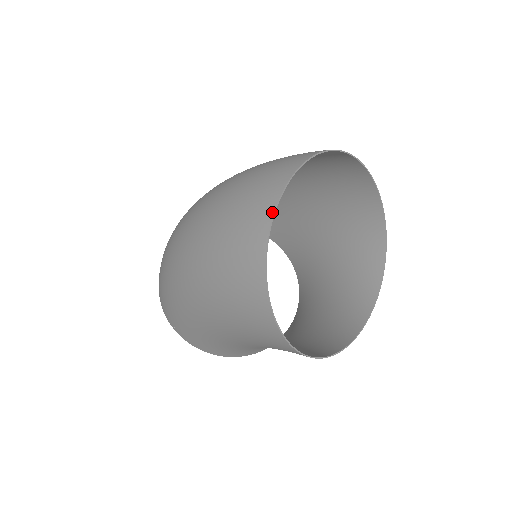
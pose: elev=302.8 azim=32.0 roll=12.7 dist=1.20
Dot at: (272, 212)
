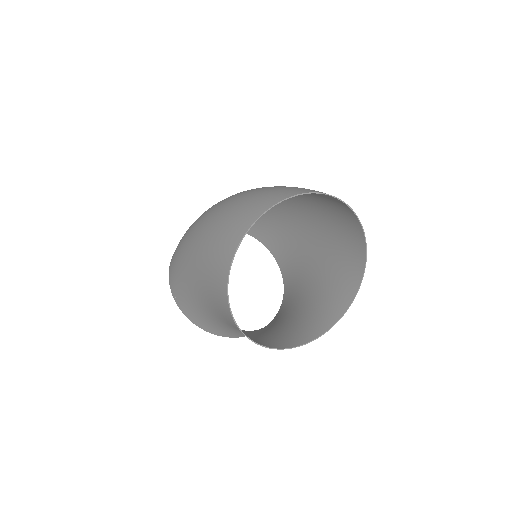
Dot at: (274, 204)
